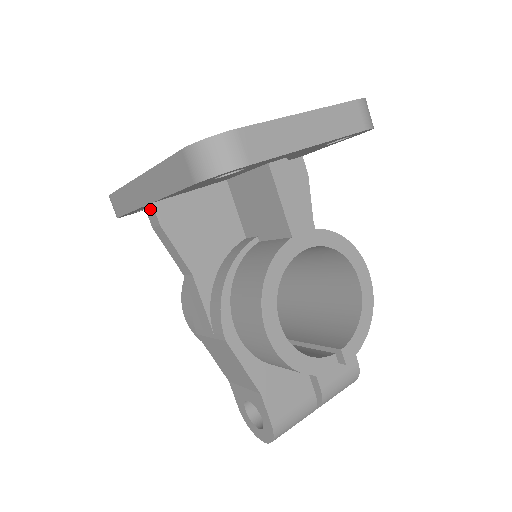
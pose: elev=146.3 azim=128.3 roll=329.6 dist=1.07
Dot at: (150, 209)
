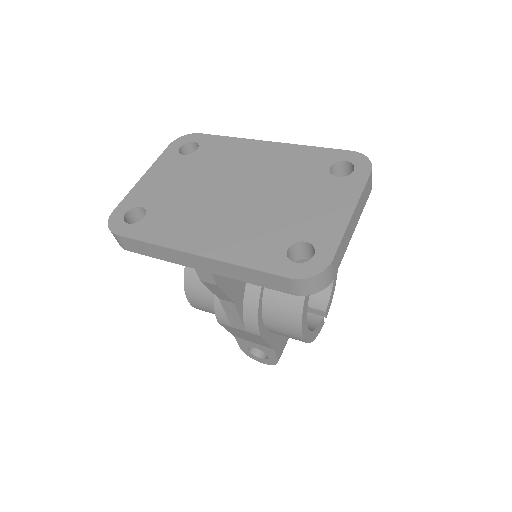
Dot at: (205, 274)
